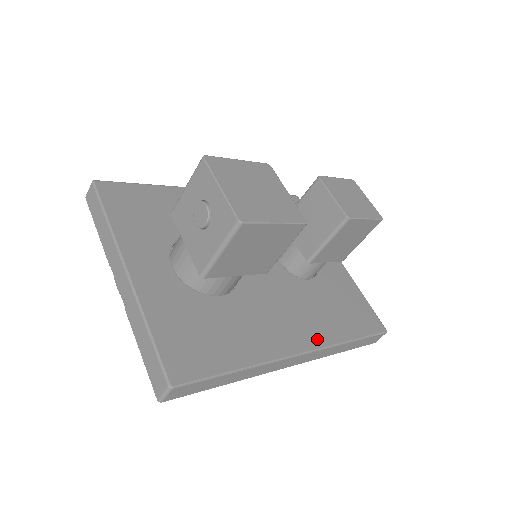
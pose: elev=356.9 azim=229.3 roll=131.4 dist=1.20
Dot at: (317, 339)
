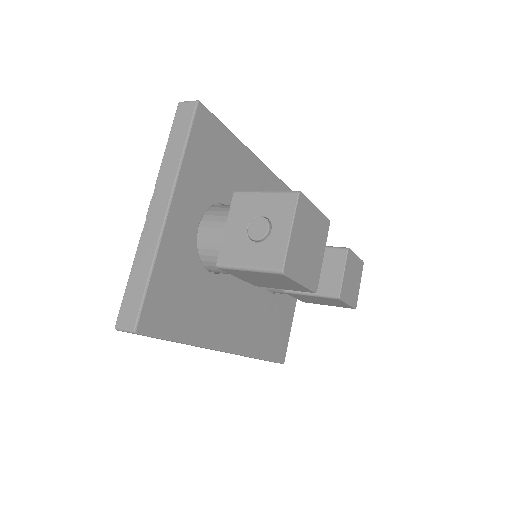
Dot at: (243, 345)
